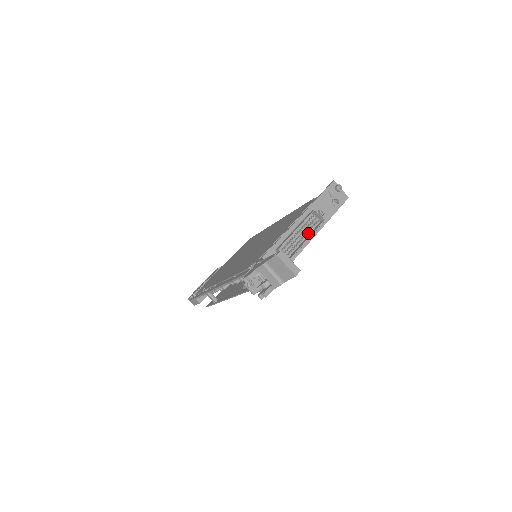
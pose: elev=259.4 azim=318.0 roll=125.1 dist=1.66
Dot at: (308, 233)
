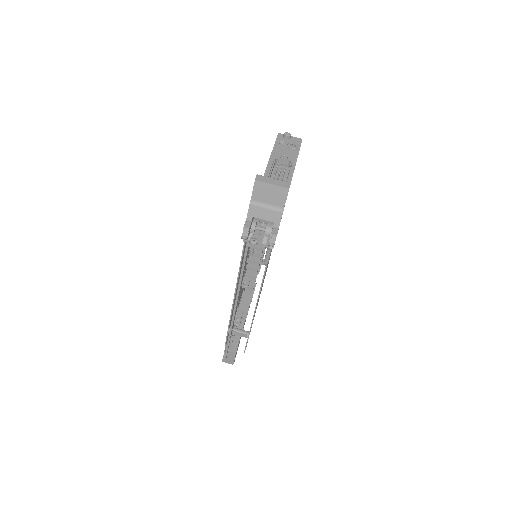
Dot at: (284, 180)
